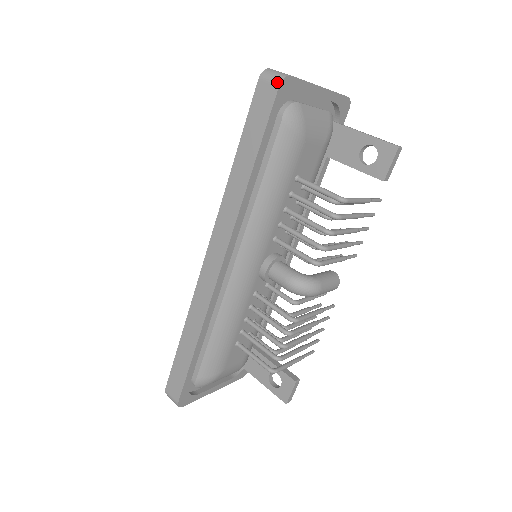
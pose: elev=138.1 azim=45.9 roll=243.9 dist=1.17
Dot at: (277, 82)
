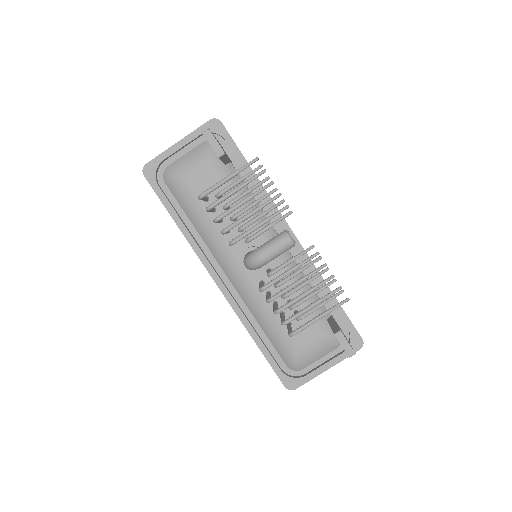
Dot at: (143, 174)
